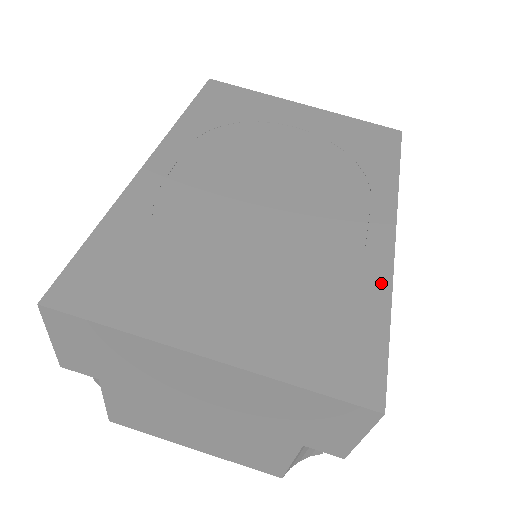
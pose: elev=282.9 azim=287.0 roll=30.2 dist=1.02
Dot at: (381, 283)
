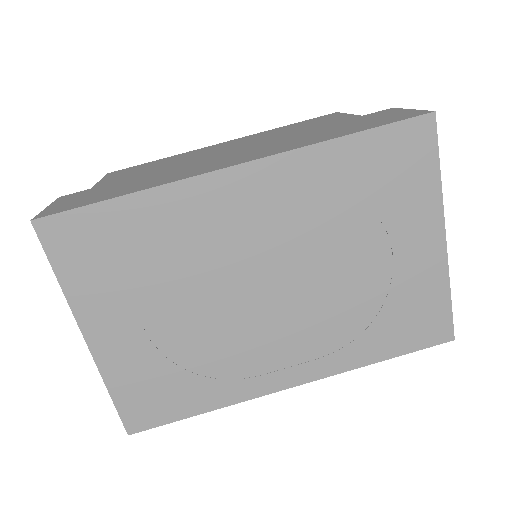
Dot at: (228, 399)
